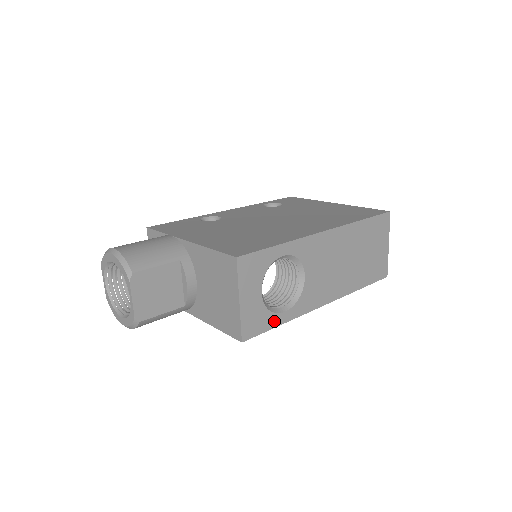
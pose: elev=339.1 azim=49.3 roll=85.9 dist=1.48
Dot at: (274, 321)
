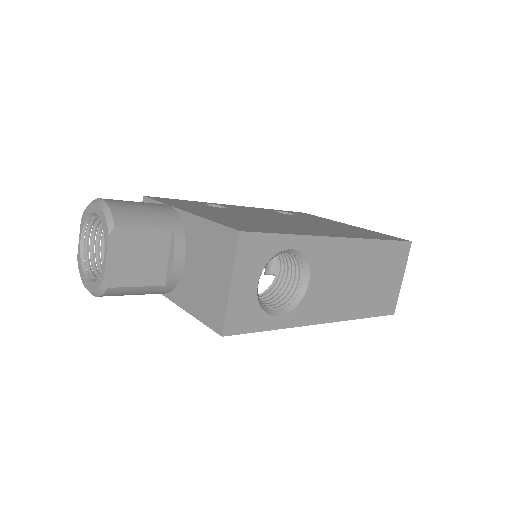
Dot at: (264, 323)
